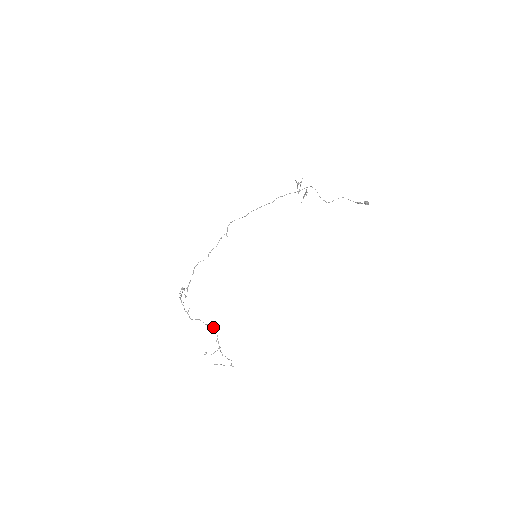
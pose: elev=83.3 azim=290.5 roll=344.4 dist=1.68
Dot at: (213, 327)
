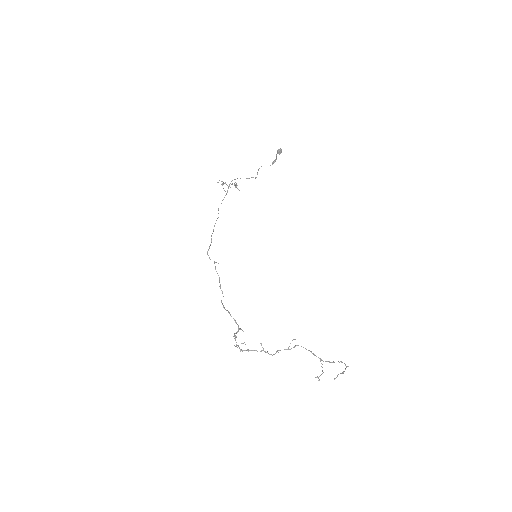
Dot at: (295, 345)
